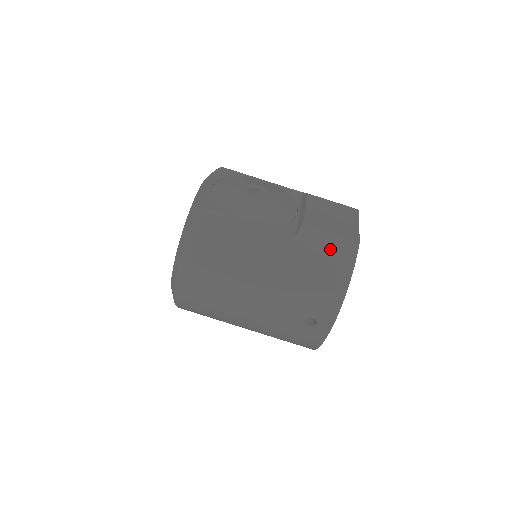
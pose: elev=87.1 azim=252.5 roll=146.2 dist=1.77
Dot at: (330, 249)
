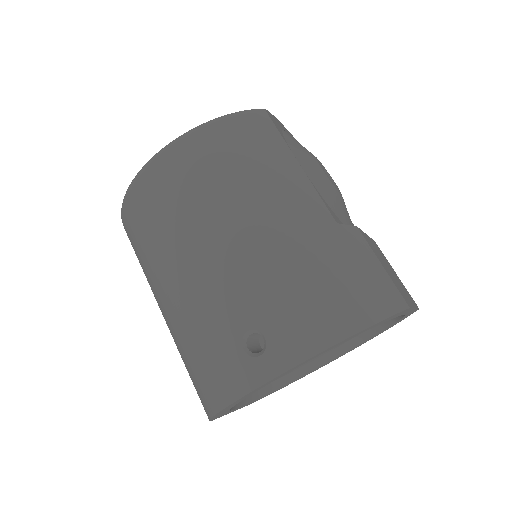
Dot at: (368, 274)
